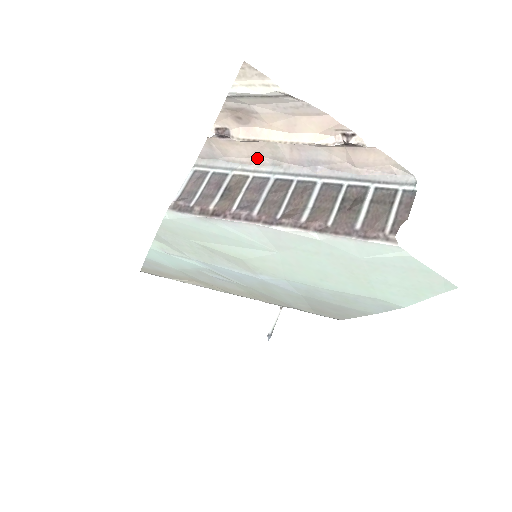
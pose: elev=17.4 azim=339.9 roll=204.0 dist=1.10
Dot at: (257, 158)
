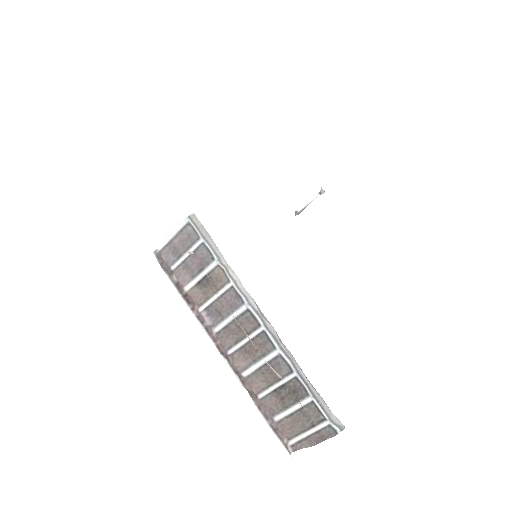
Dot at: (238, 281)
